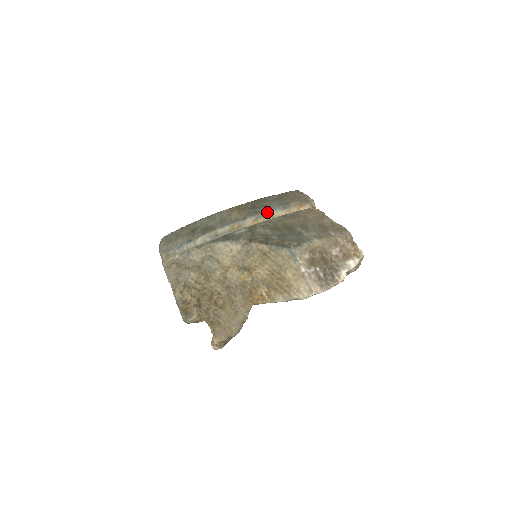
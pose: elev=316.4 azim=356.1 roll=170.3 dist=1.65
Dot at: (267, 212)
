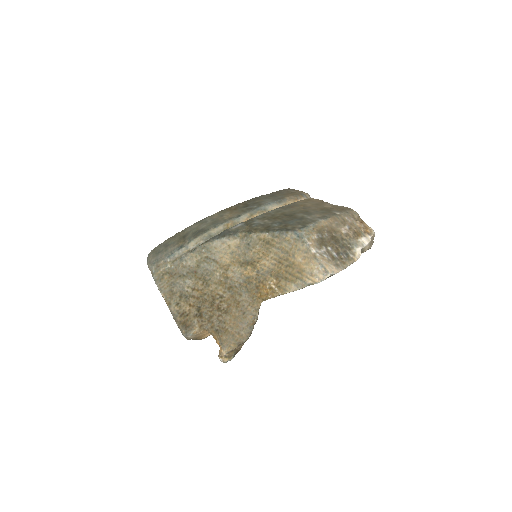
Dot at: (262, 207)
